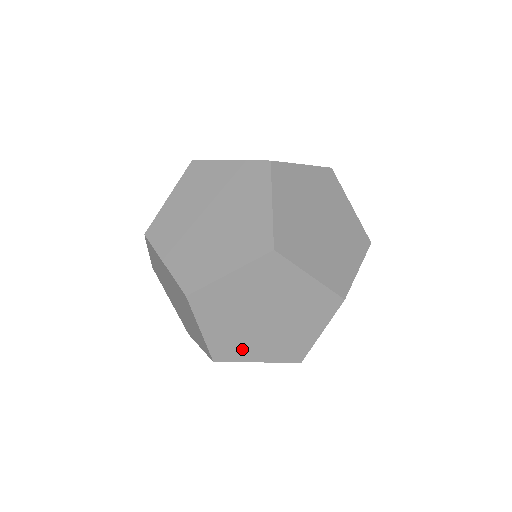
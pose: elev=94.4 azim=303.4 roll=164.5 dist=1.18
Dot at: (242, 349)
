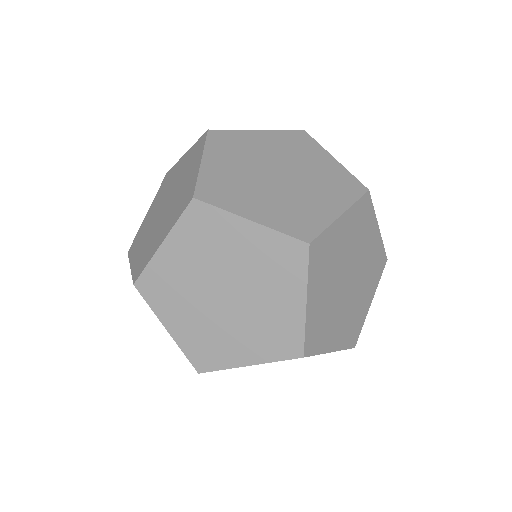
Dot at: (309, 212)
